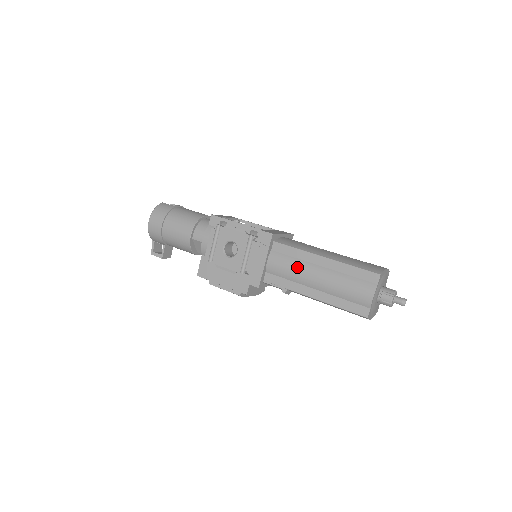
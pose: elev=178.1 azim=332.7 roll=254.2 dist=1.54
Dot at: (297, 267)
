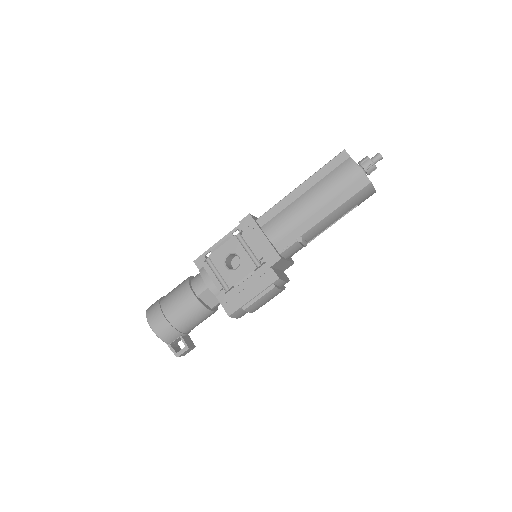
Dot at: (290, 213)
